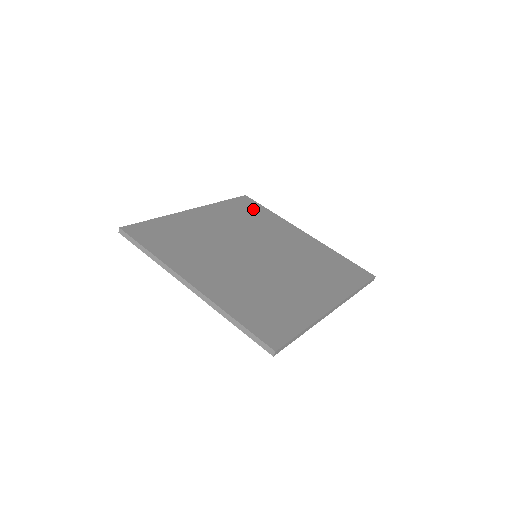
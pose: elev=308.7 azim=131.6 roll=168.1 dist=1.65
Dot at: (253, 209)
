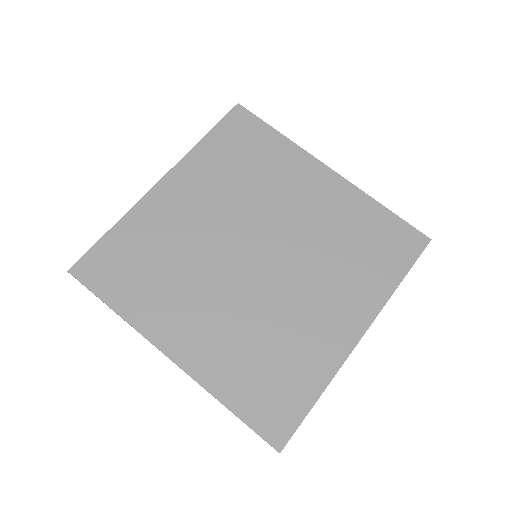
Dot at: (250, 139)
